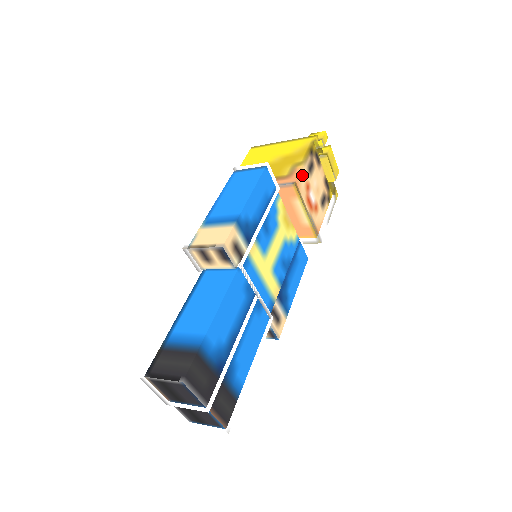
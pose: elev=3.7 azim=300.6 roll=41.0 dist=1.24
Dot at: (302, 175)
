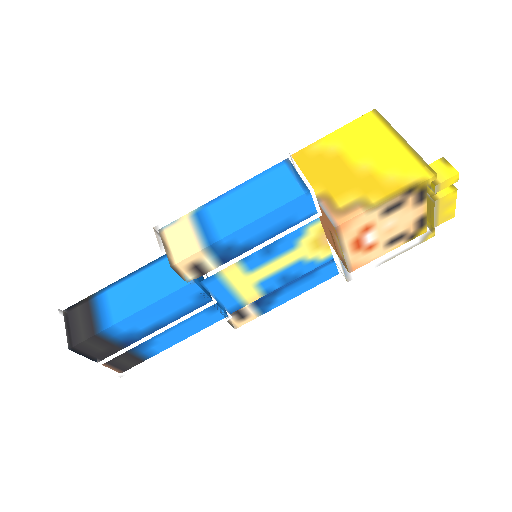
Dot at: (354, 223)
